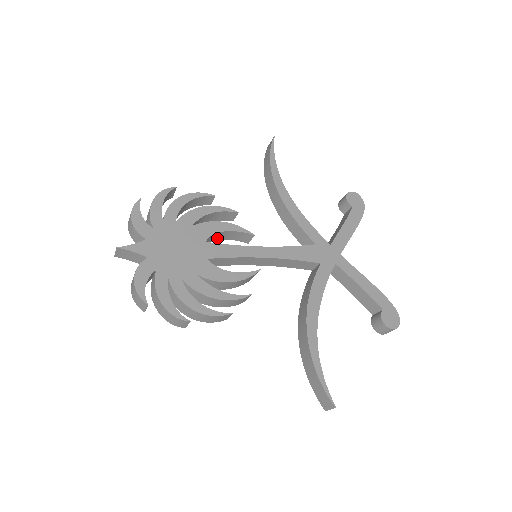
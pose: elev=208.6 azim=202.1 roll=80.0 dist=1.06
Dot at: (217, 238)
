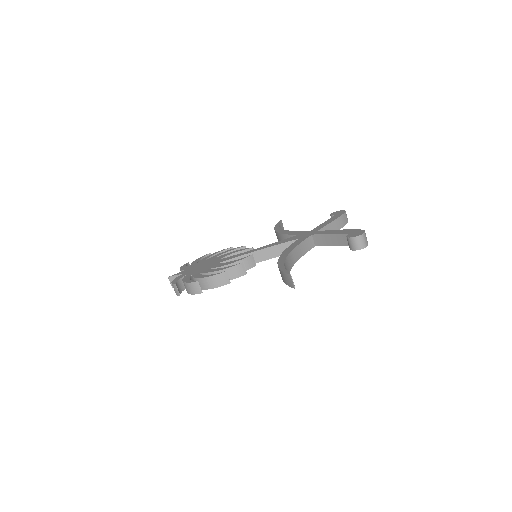
Dot at: occluded
